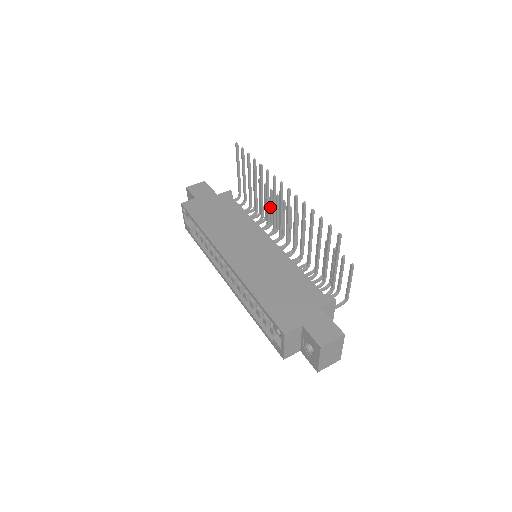
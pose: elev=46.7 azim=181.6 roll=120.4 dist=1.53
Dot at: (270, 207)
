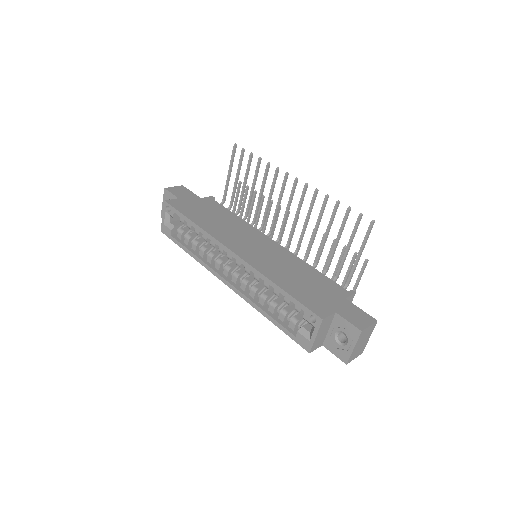
Dot at: (257, 215)
